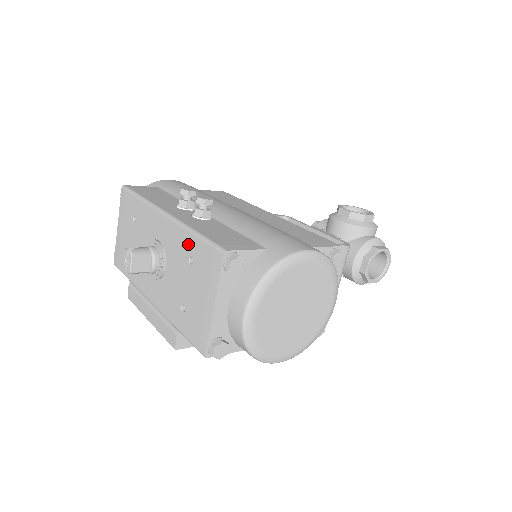
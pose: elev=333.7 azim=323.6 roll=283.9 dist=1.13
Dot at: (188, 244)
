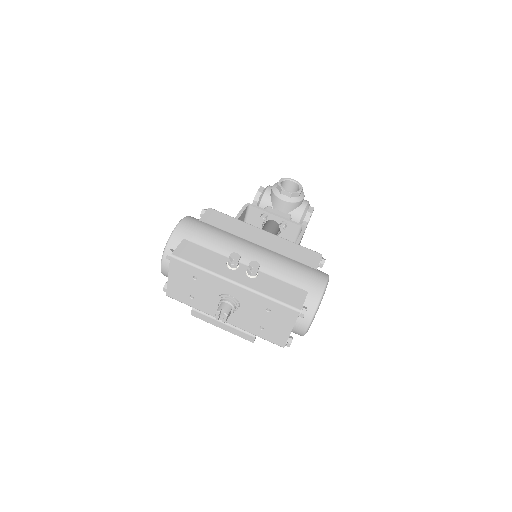
Dot at: (265, 303)
